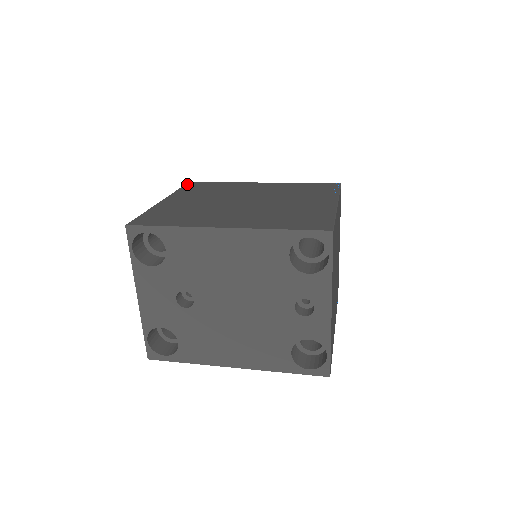
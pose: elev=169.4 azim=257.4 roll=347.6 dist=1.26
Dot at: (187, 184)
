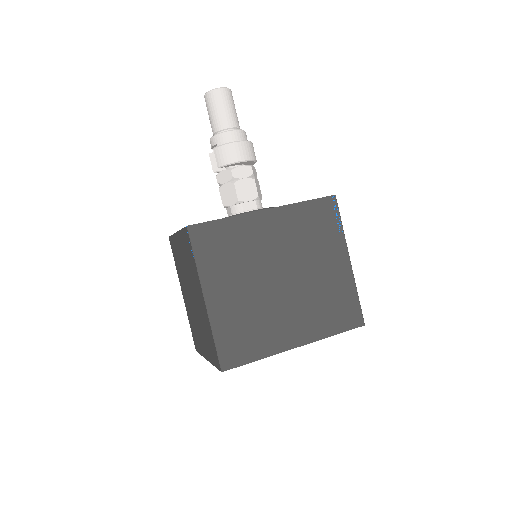
Dot at: (192, 236)
